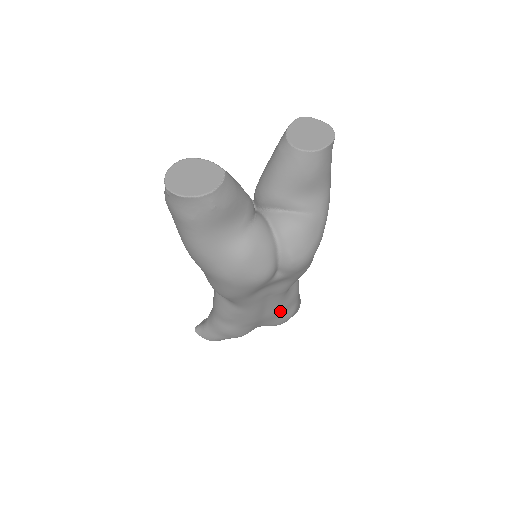
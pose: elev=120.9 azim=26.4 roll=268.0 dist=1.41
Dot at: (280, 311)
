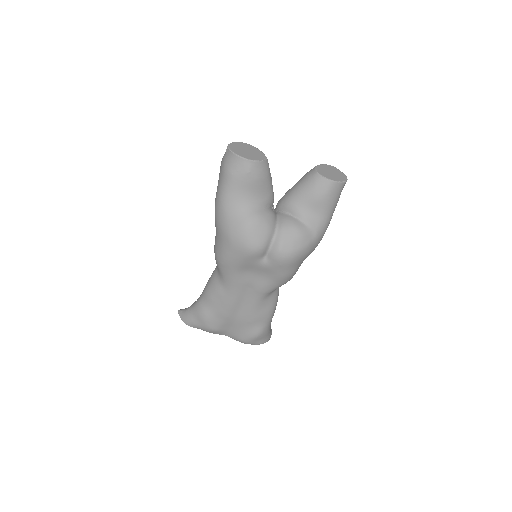
Dot at: (251, 319)
